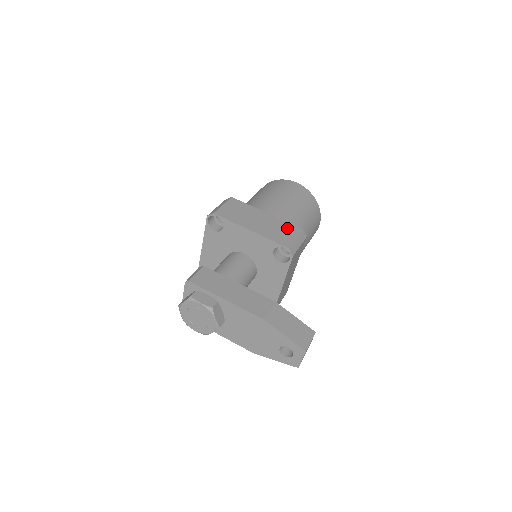
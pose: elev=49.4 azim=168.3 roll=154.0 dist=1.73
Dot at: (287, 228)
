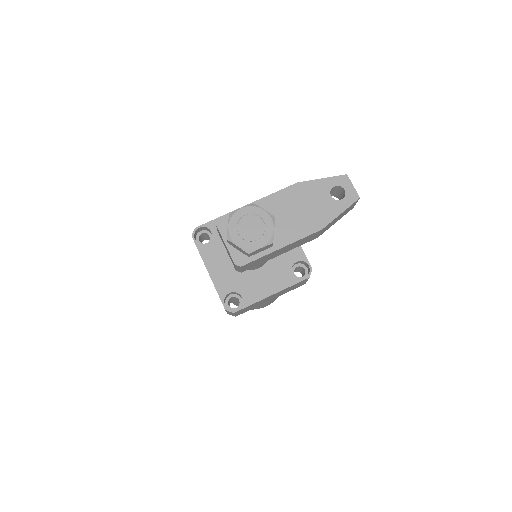
Dot at: occluded
